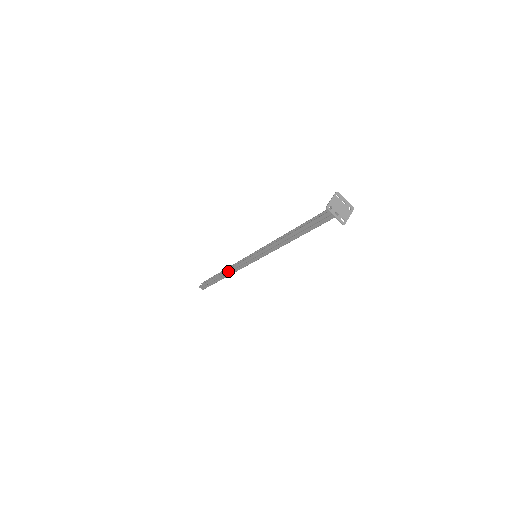
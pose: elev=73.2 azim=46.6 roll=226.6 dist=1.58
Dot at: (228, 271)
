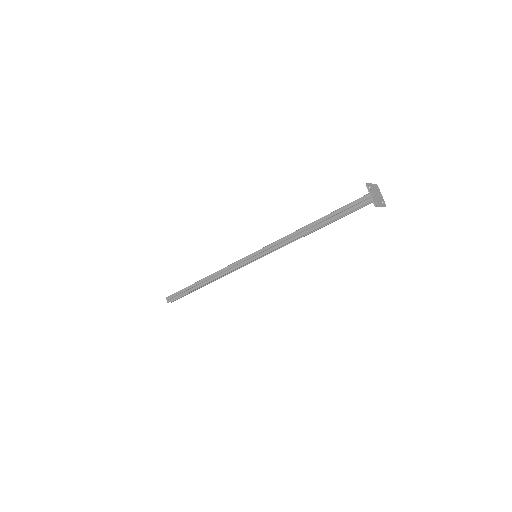
Dot at: (214, 274)
